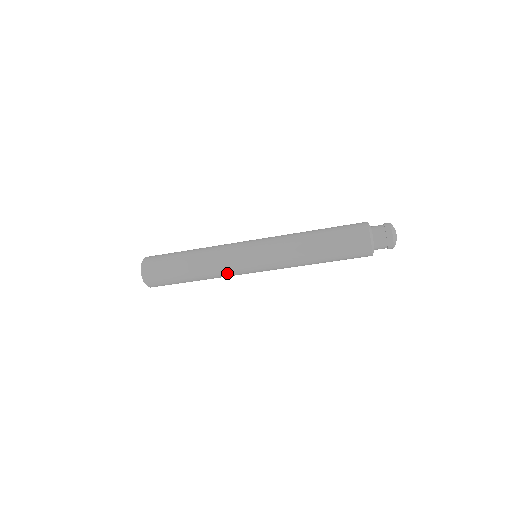
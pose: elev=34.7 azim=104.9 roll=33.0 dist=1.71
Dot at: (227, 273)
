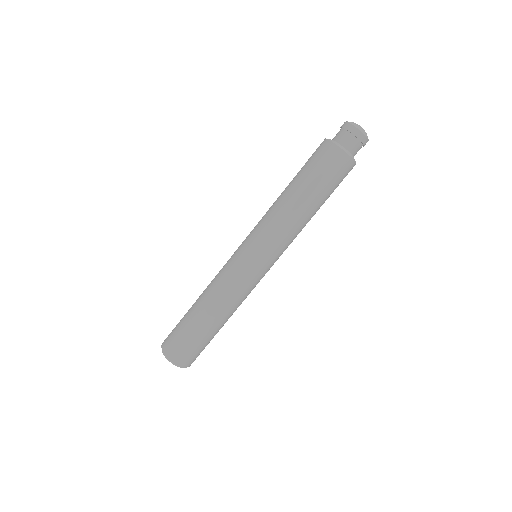
Dot at: (224, 278)
